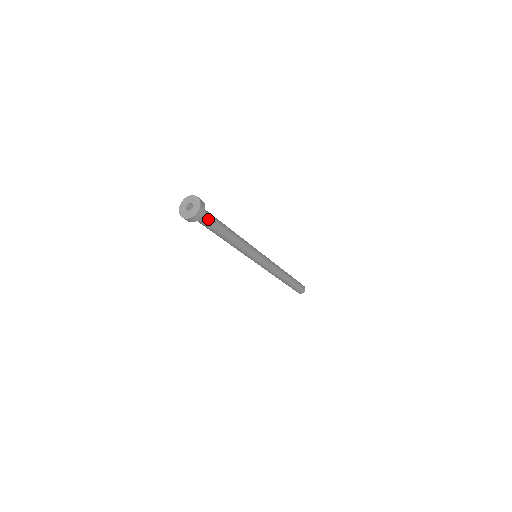
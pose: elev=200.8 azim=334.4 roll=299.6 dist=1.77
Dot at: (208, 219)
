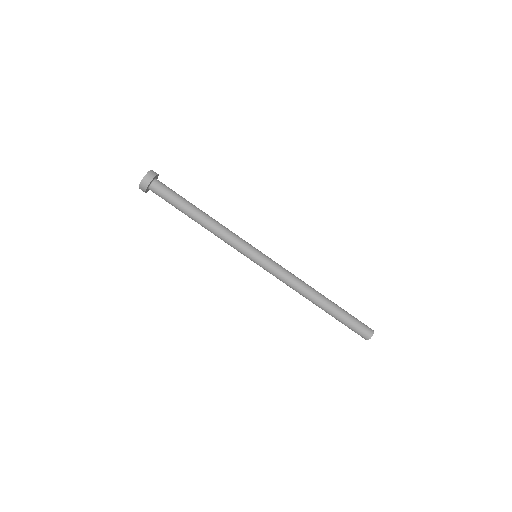
Dot at: (166, 188)
